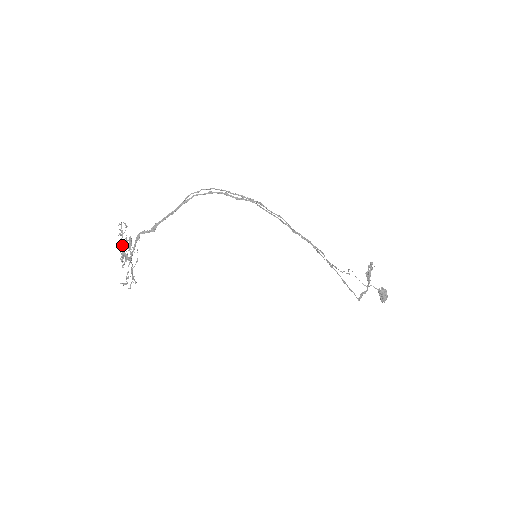
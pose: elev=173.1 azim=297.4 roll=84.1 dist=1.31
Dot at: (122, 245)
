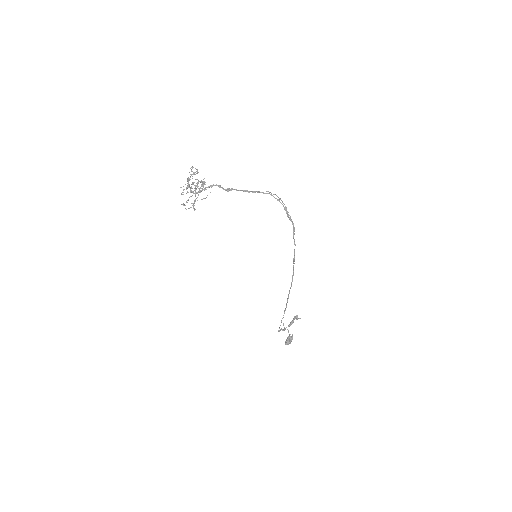
Dot at: (189, 180)
